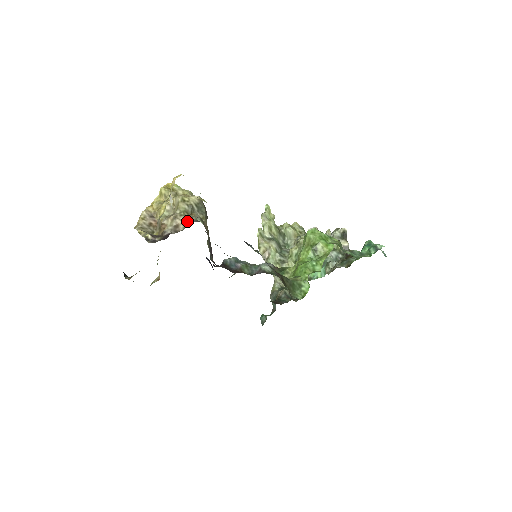
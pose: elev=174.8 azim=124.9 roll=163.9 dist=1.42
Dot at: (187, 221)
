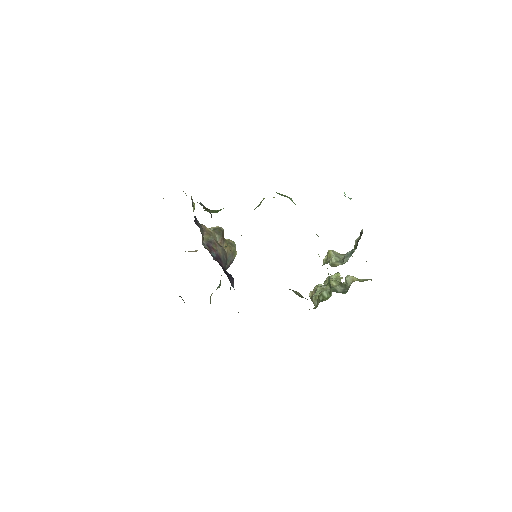
Dot at: occluded
